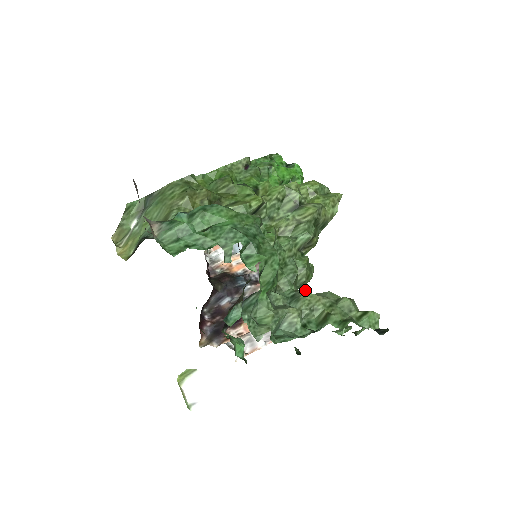
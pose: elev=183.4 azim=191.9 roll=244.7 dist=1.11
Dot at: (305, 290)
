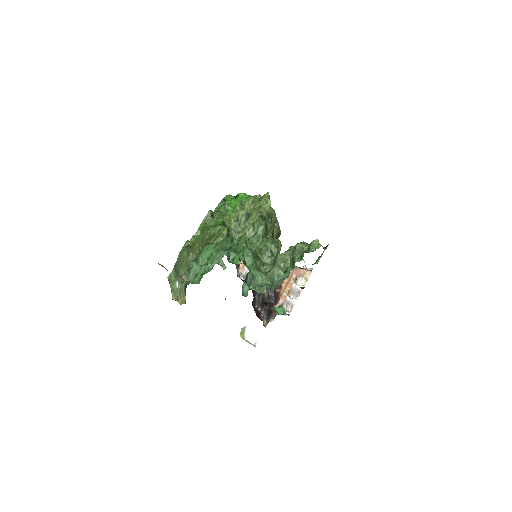
Dot at: occluded
